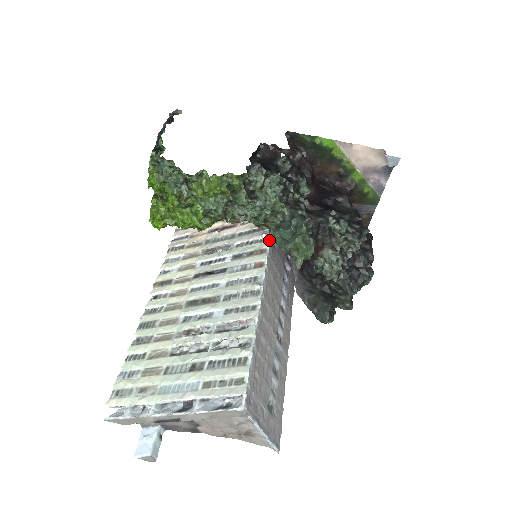
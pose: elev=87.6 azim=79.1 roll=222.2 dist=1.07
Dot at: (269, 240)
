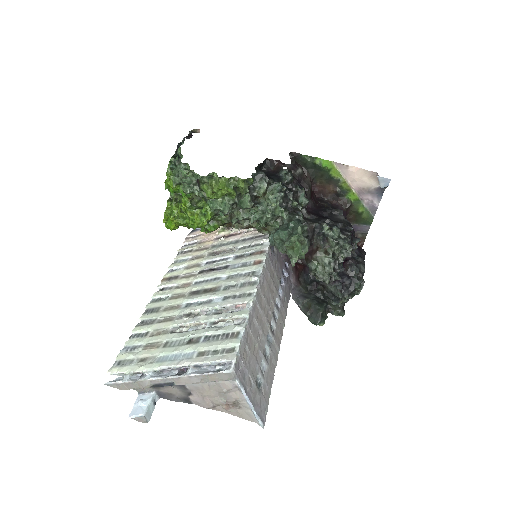
Dot at: (269, 243)
